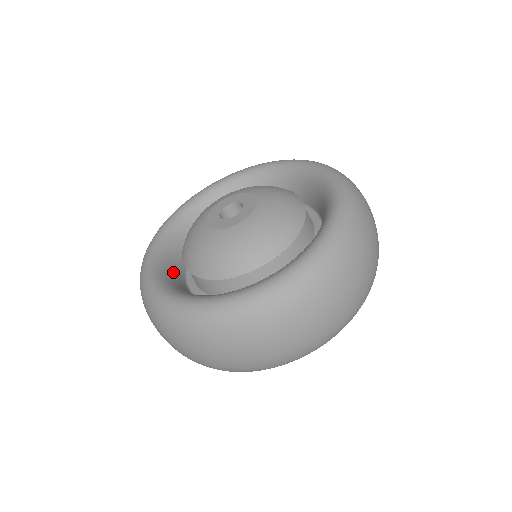
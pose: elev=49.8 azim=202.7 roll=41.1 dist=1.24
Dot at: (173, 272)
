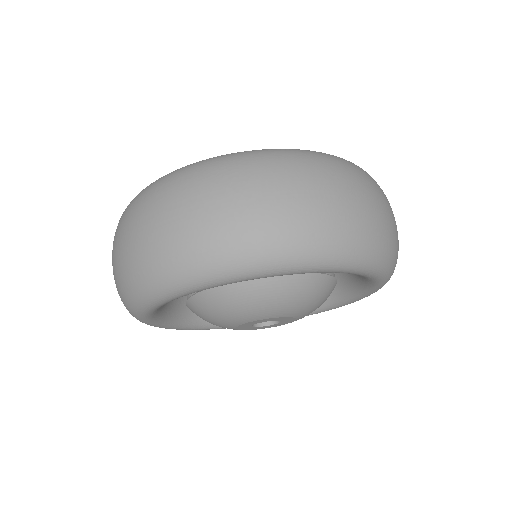
Dot at: occluded
